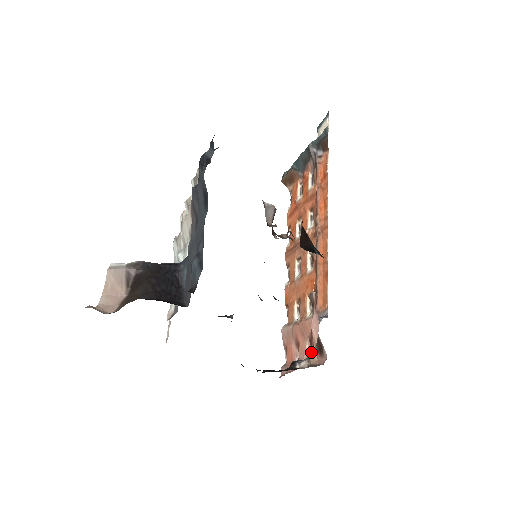
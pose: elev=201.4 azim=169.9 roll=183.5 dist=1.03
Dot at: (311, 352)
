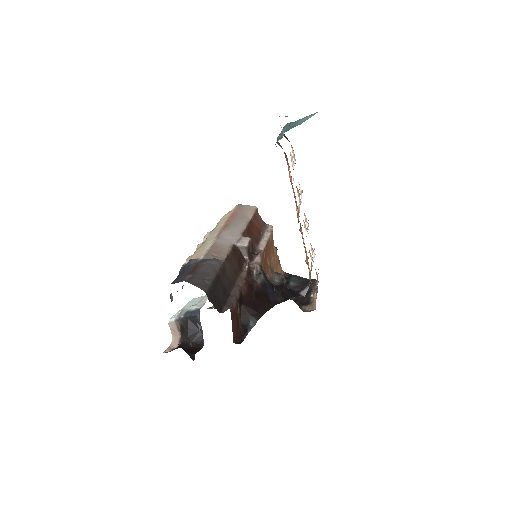
Dot at: (313, 295)
